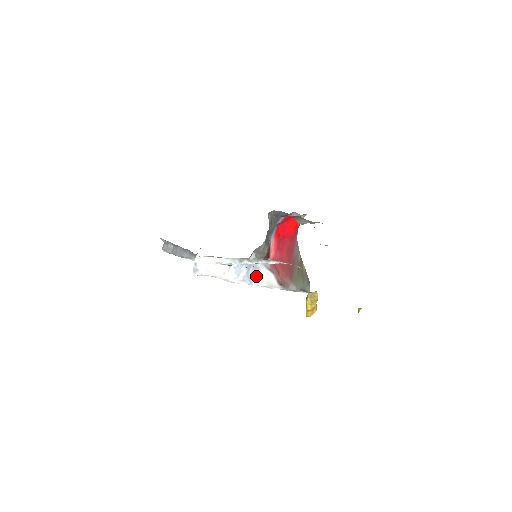
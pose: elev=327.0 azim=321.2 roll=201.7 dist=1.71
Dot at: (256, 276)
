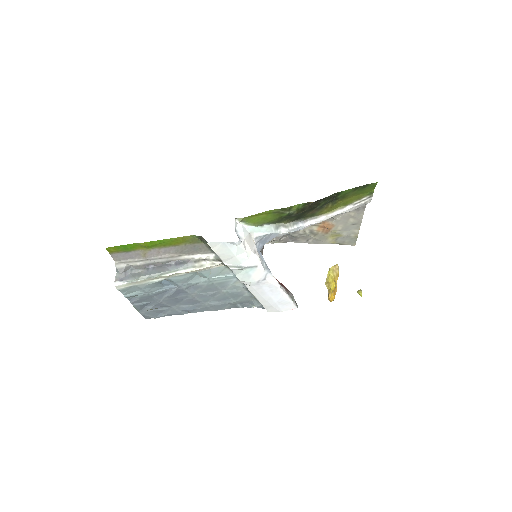
Dot at: occluded
